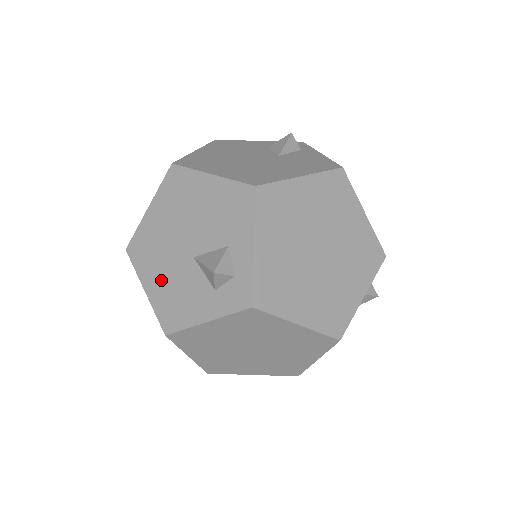
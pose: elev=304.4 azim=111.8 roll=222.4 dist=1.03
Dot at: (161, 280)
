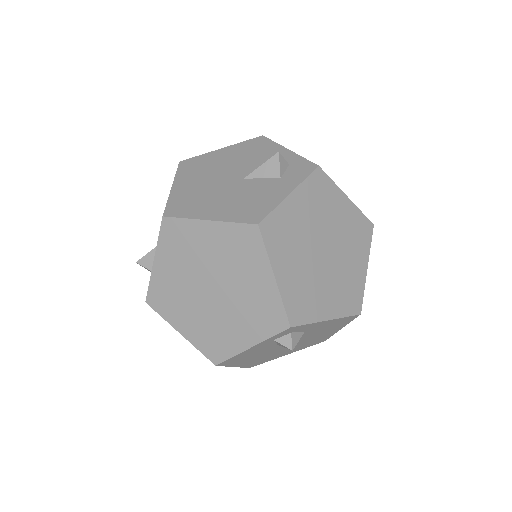
Dot at: (222, 204)
